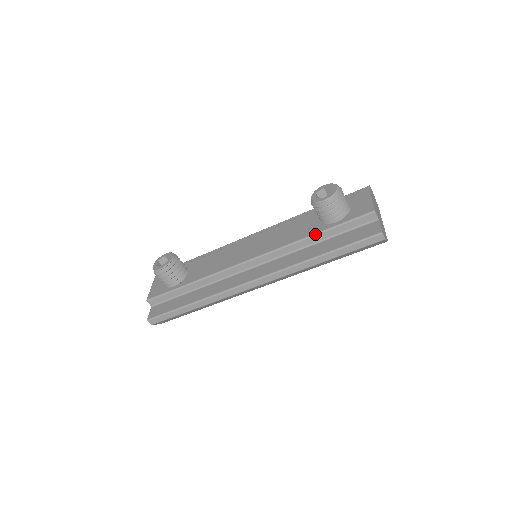
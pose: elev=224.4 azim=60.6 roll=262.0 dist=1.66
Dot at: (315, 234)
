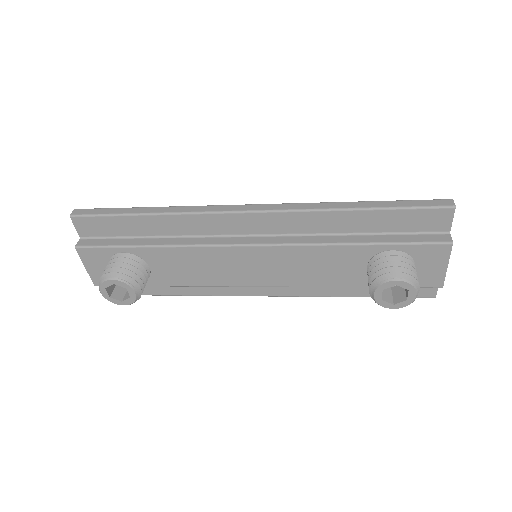
Dot at: occluded
